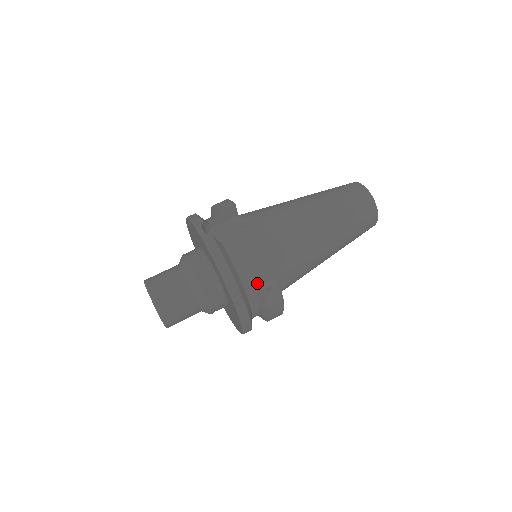
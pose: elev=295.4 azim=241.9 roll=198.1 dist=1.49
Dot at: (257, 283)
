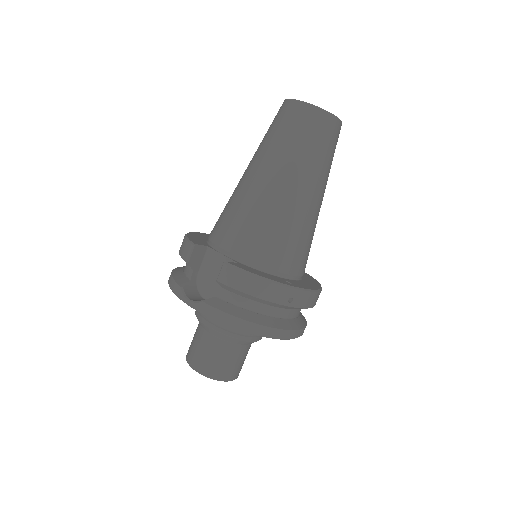
Dot at: (276, 305)
